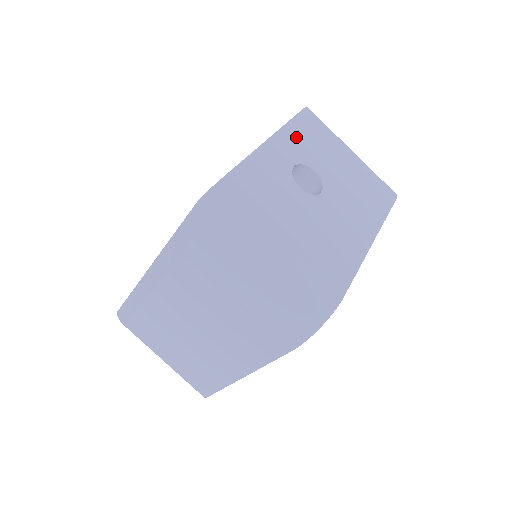
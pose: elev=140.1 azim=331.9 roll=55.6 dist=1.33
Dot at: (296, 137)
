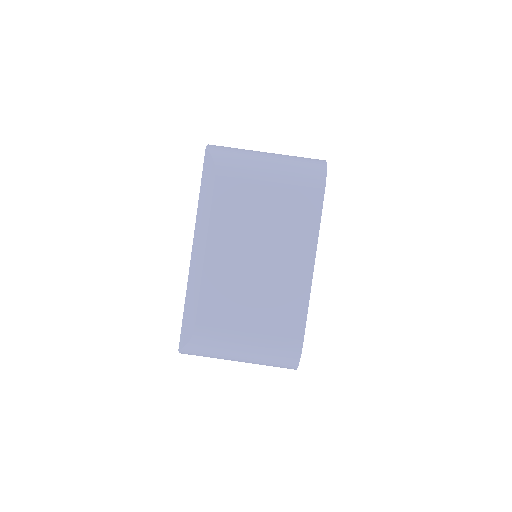
Dot at: occluded
